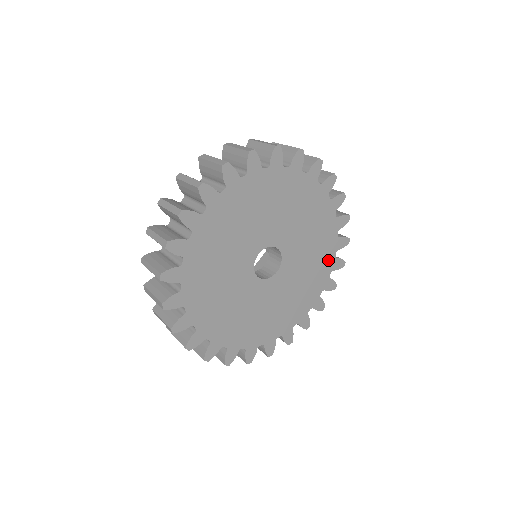
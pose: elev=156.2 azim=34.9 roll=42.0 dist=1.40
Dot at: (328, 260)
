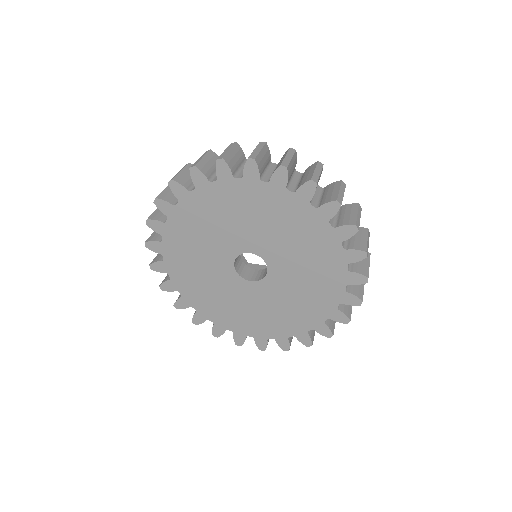
Dot at: (337, 273)
